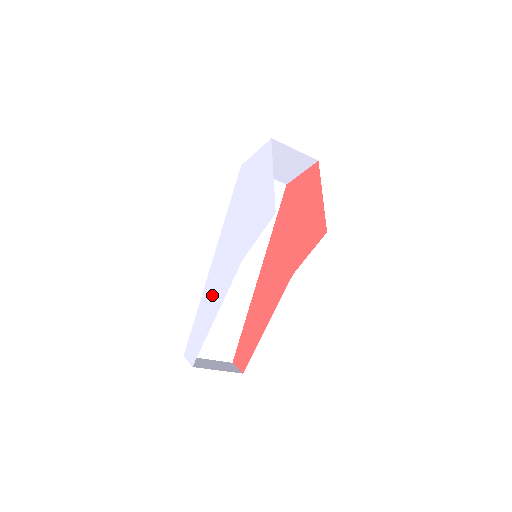
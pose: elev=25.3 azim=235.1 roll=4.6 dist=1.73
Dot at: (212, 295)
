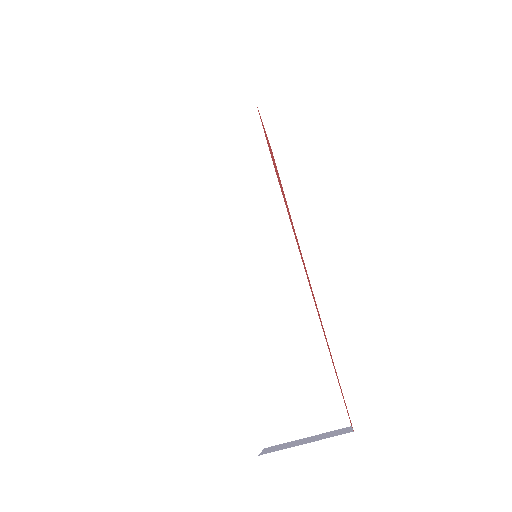
Dot at: occluded
